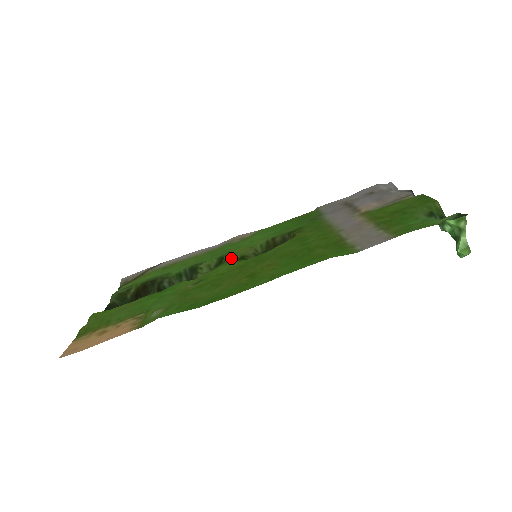
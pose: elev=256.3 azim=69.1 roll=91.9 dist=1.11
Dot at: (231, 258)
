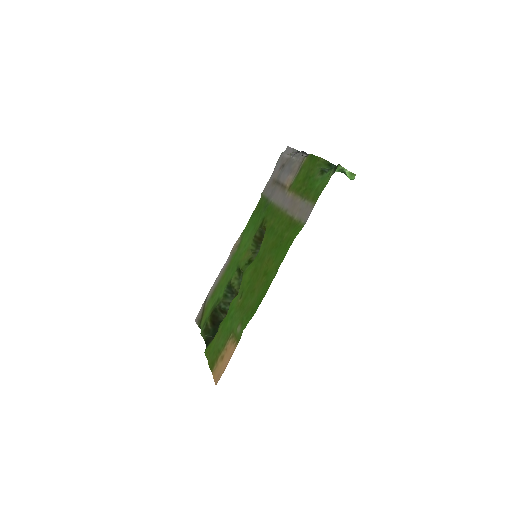
Dot at: (244, 266)
